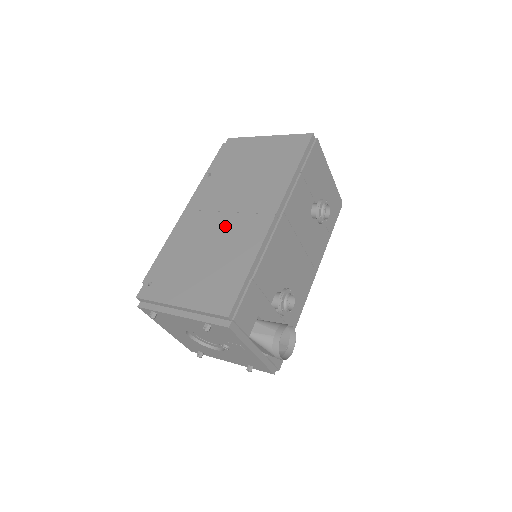
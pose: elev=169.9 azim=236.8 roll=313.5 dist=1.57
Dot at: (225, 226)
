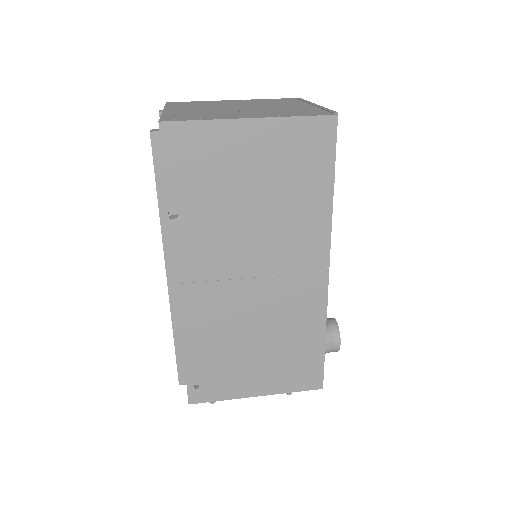
Dot at: (262, 299)
